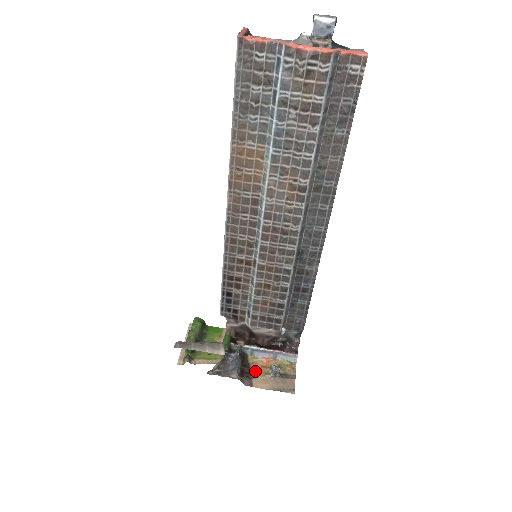
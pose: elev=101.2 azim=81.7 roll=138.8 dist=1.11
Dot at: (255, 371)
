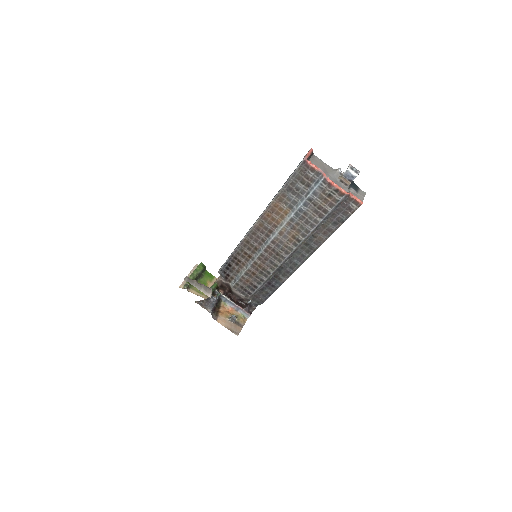
Dot at: (222, 312)
